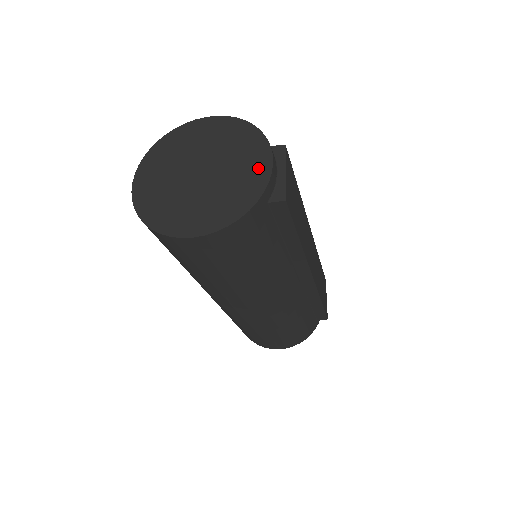
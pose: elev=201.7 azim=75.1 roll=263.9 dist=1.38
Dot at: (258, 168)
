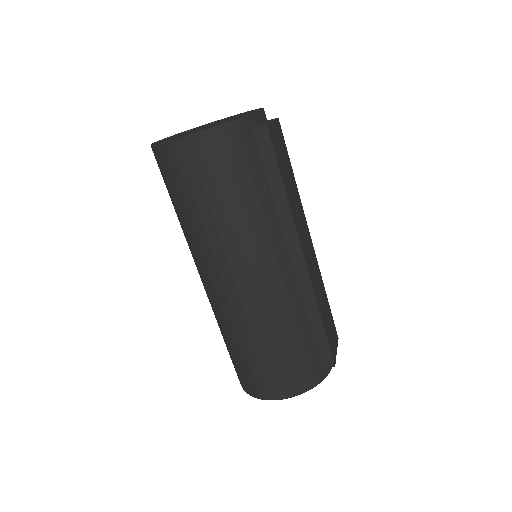
Dot at: occluded
